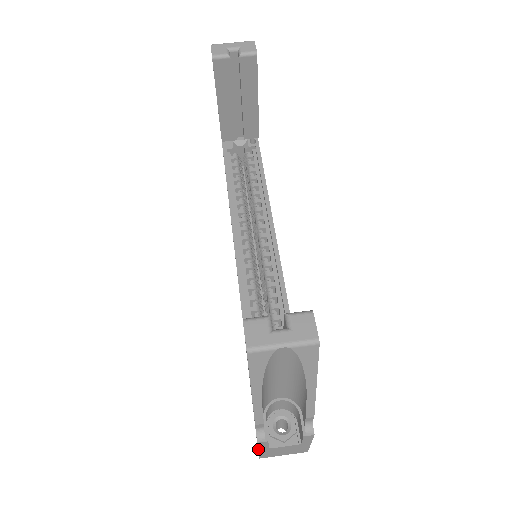
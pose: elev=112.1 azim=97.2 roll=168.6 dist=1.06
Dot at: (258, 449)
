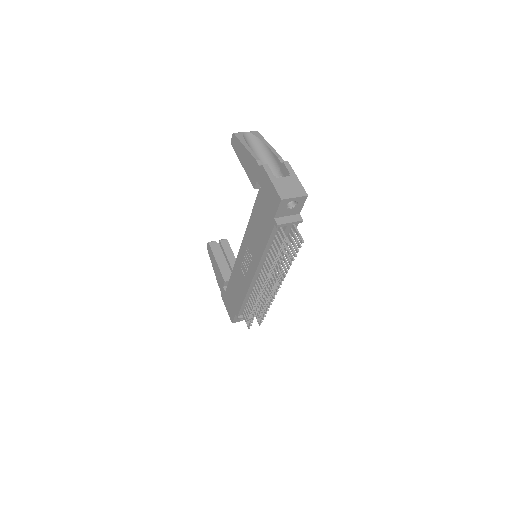
Dot at: (269, 177)
